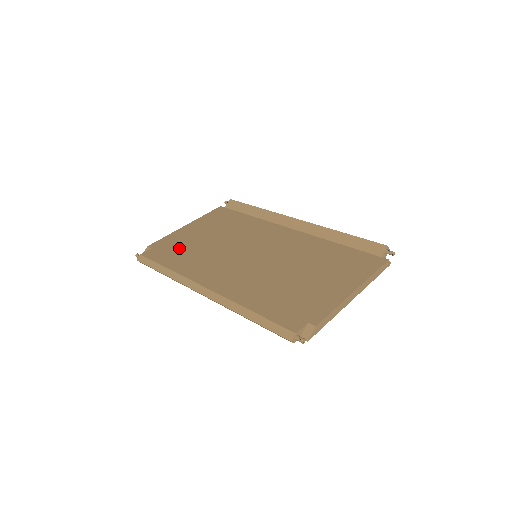
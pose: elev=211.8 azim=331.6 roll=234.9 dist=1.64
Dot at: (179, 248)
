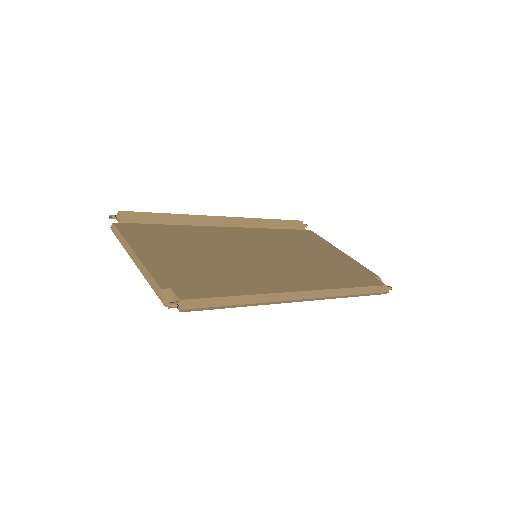
Dot at: (198, 275)
